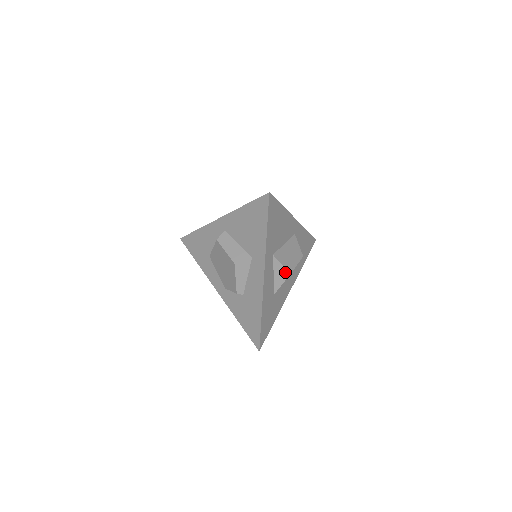
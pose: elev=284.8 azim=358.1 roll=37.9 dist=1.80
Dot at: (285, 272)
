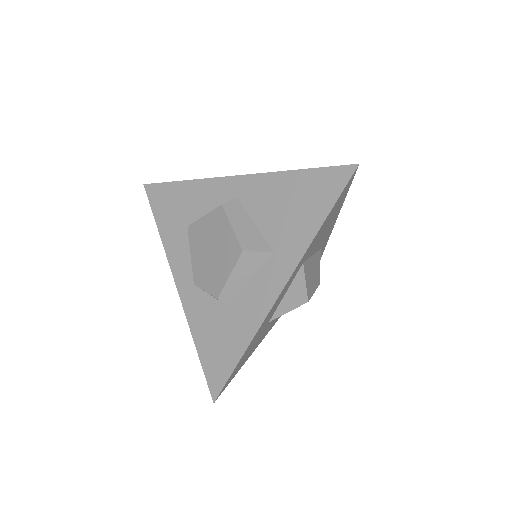
Dot at: (303, 296)
